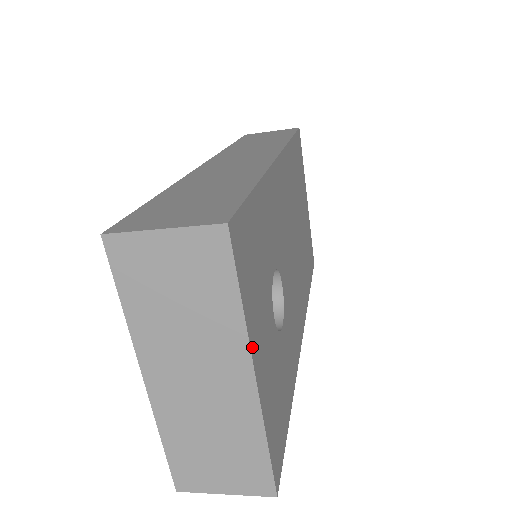
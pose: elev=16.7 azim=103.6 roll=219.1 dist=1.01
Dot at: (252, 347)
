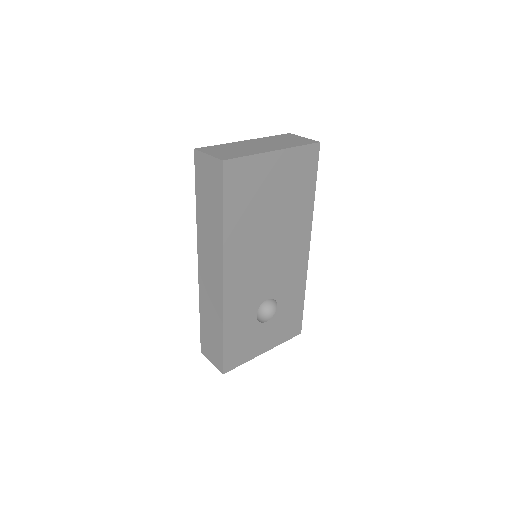
Dot at: (257, 355)
